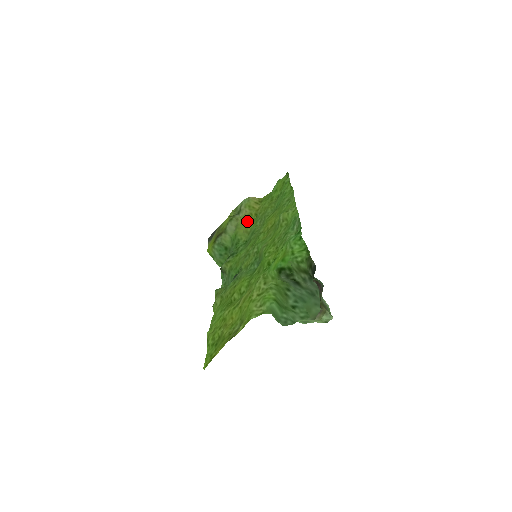
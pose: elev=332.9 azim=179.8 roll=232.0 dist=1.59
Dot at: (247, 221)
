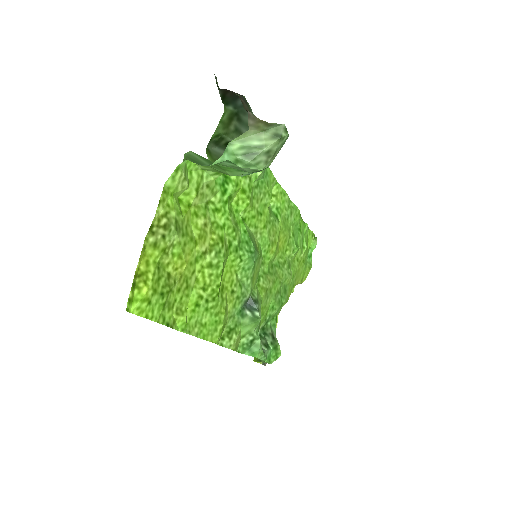
Dot at: occluded
